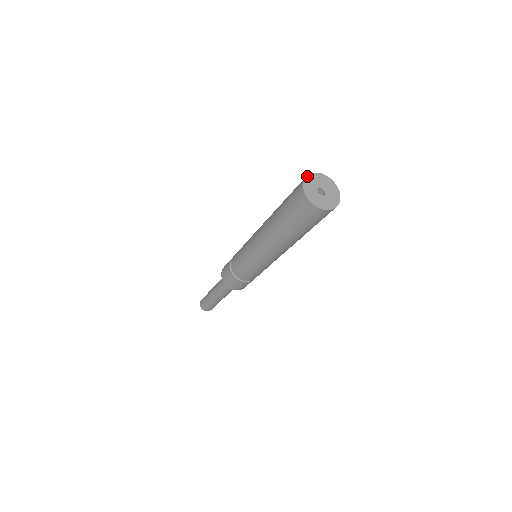
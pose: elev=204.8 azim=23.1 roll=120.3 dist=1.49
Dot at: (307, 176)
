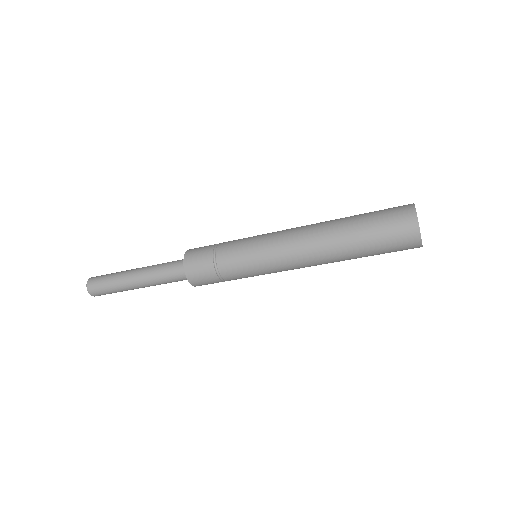
Dot at: occluded
